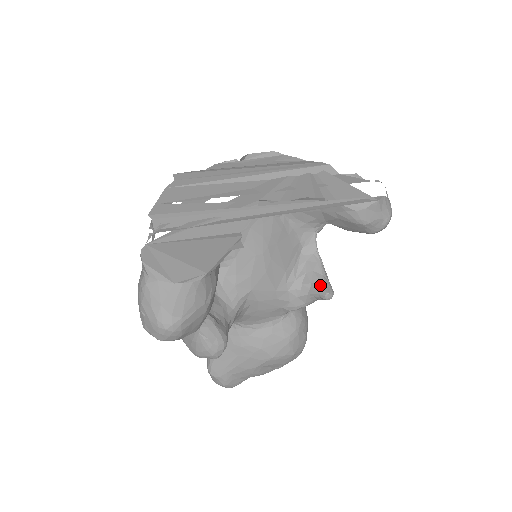
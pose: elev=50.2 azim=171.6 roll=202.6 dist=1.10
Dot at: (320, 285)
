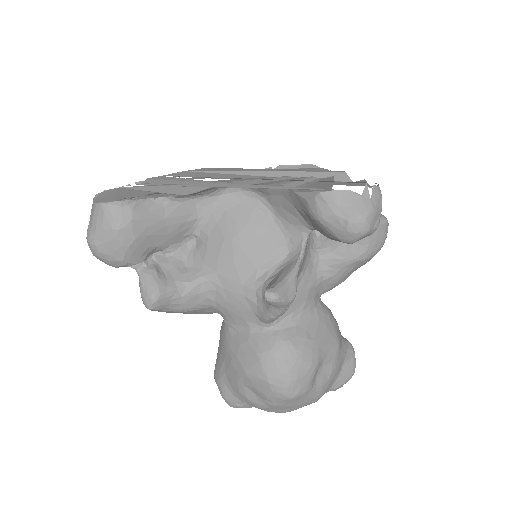
Dot at: (271, 285)
